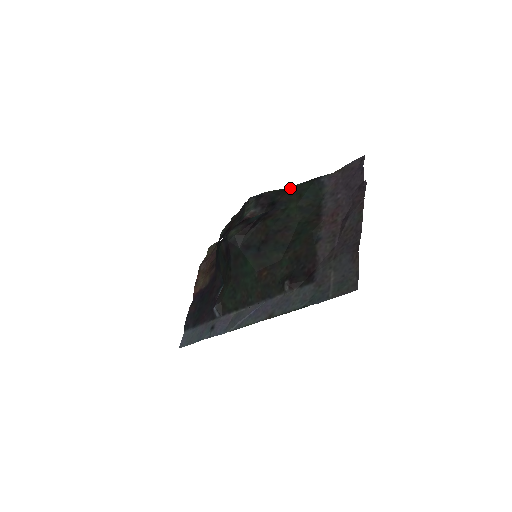
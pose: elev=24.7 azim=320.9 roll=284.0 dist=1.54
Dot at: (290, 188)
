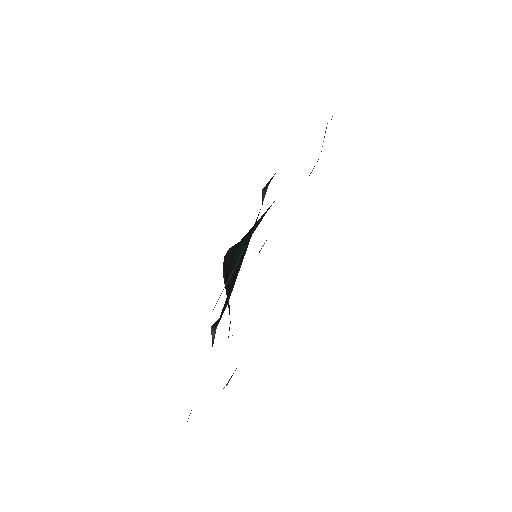
Dot at: occluded
